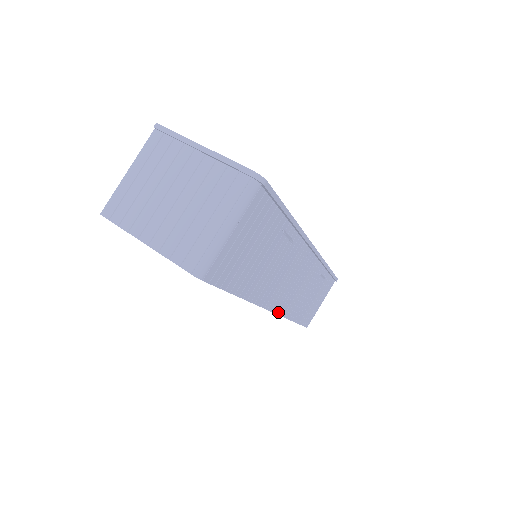
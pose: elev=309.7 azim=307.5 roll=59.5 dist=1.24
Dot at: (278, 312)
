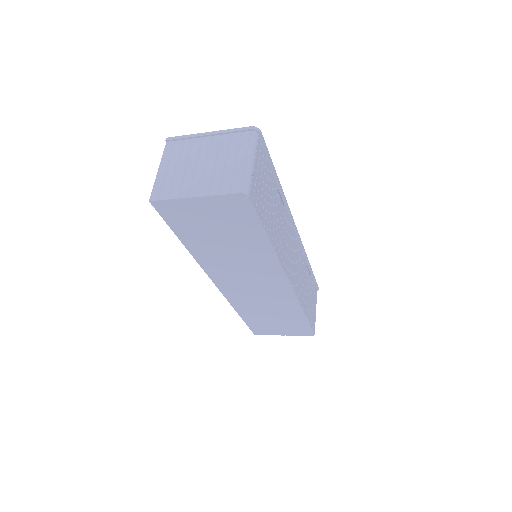
Dot at: (293, 288)
